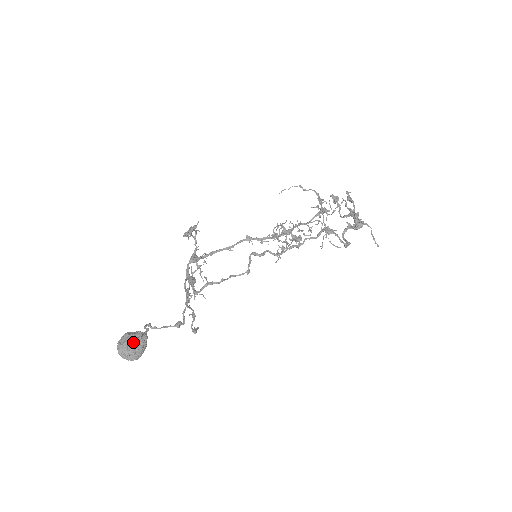
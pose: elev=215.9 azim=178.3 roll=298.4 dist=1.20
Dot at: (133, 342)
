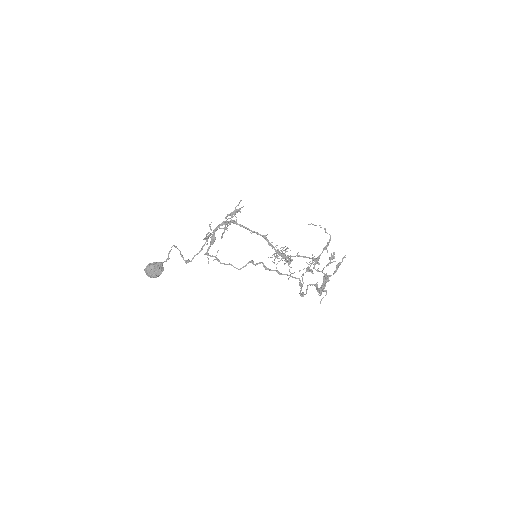
Dot at: (154, 273)
